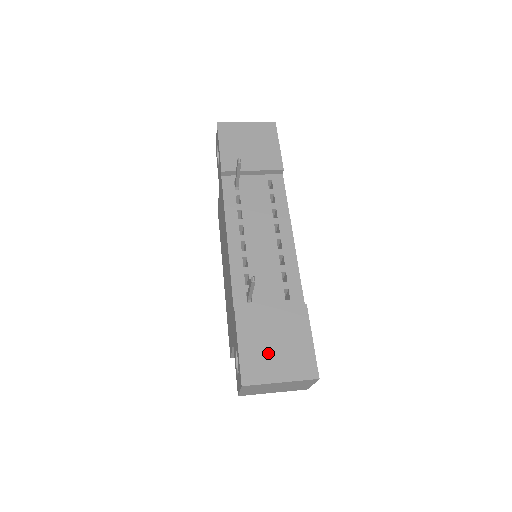
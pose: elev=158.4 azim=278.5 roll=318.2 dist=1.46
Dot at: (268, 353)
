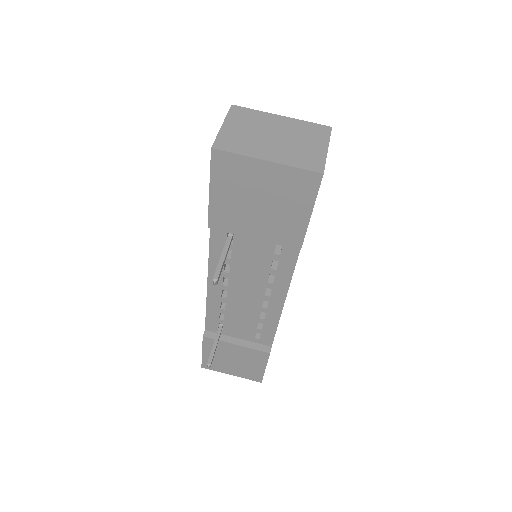
Dot at: (226, 363)
